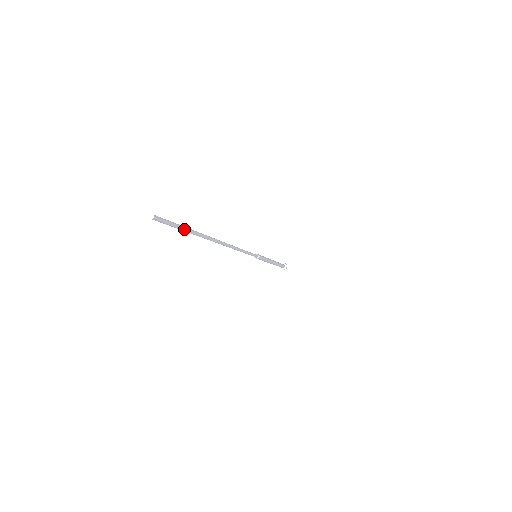
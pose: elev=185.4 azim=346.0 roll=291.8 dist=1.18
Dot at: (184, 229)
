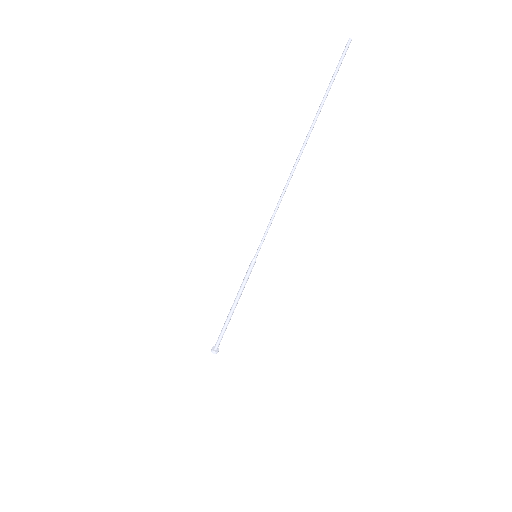
Dot at: (330, 88)
